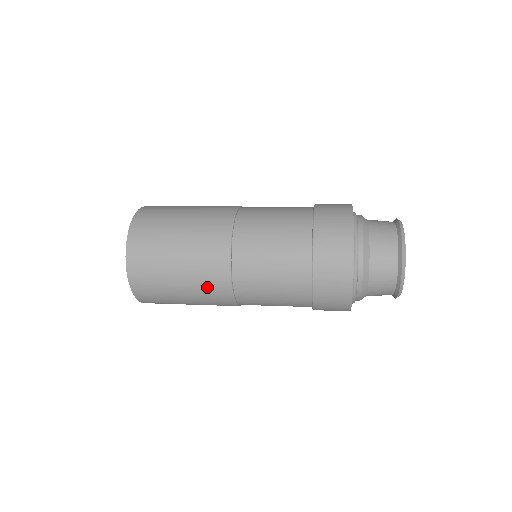
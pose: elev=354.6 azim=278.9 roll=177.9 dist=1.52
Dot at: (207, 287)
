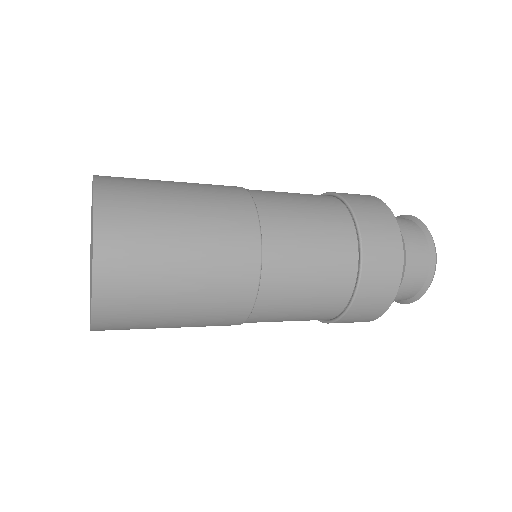
Dot at: (210, 325)
